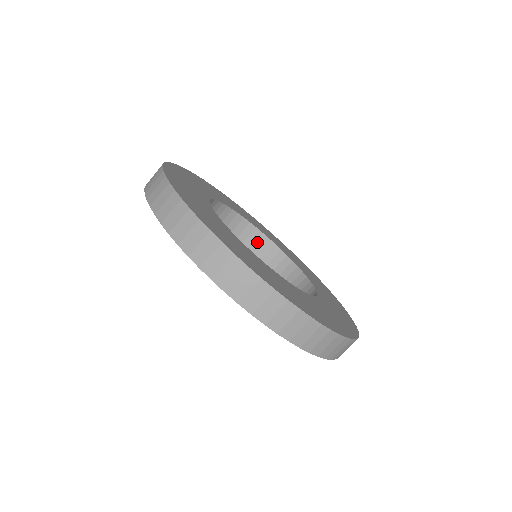
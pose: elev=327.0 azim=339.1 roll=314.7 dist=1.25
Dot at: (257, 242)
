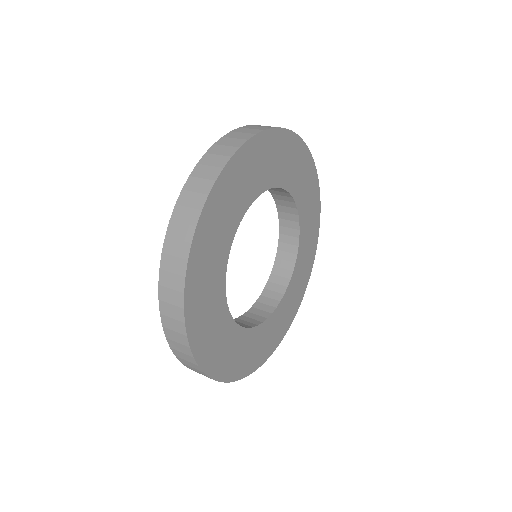
Dot at: (290, 230)
